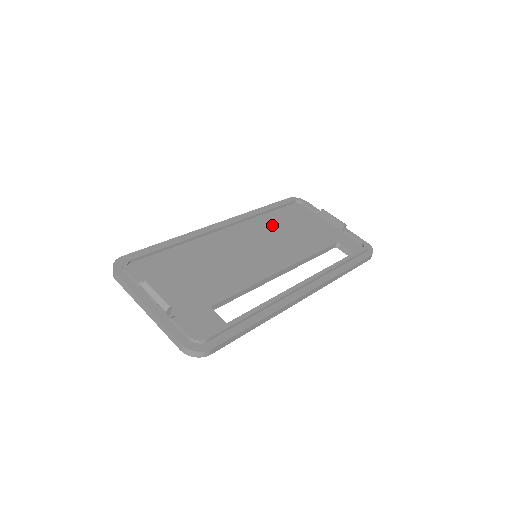
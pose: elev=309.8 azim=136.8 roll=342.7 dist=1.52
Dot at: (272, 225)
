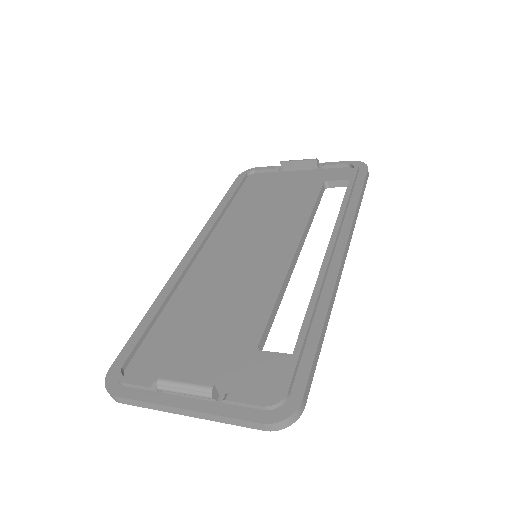
Dot at: (245, 213)
